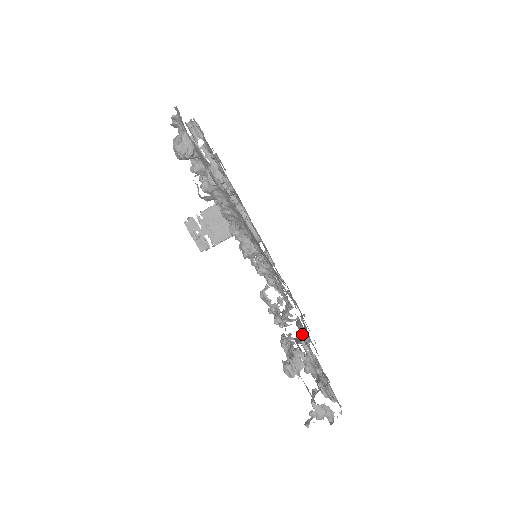
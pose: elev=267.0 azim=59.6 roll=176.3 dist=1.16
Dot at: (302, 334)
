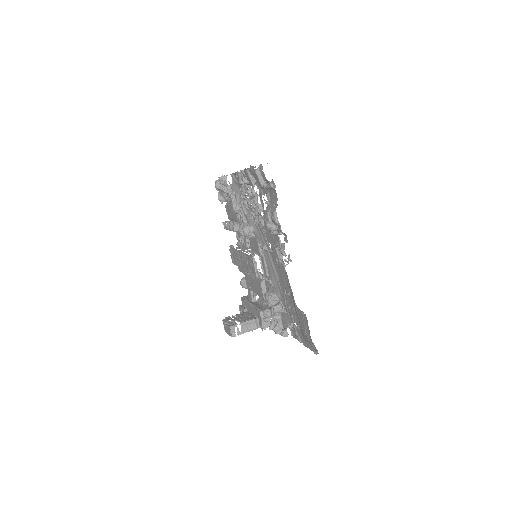
Dot at: (262, 200)
